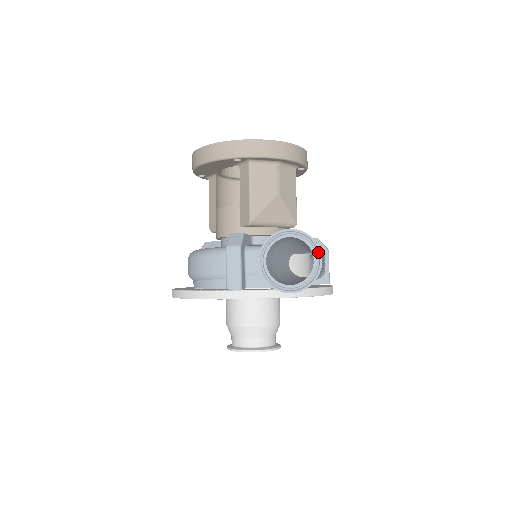
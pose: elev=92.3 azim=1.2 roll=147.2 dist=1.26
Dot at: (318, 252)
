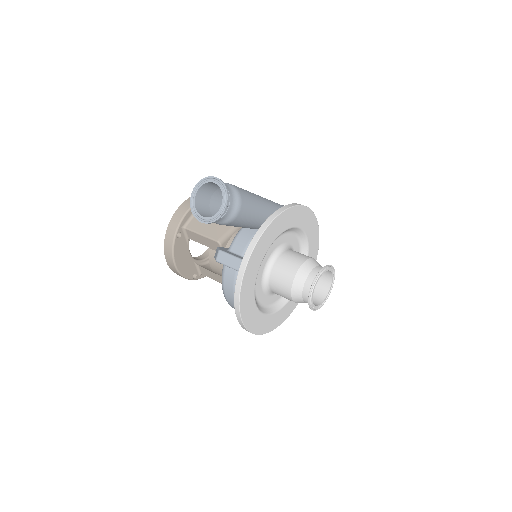
Dot at: (210, 178)
